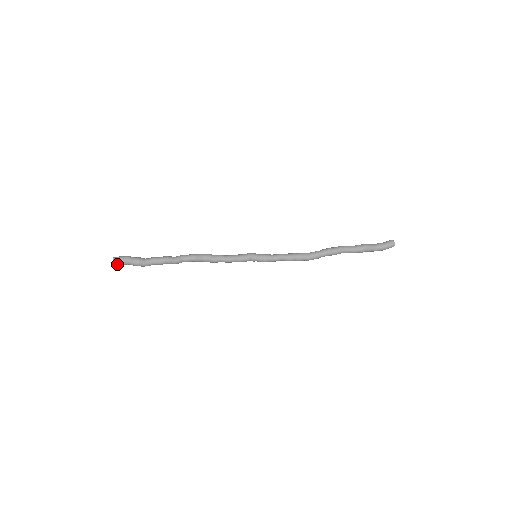
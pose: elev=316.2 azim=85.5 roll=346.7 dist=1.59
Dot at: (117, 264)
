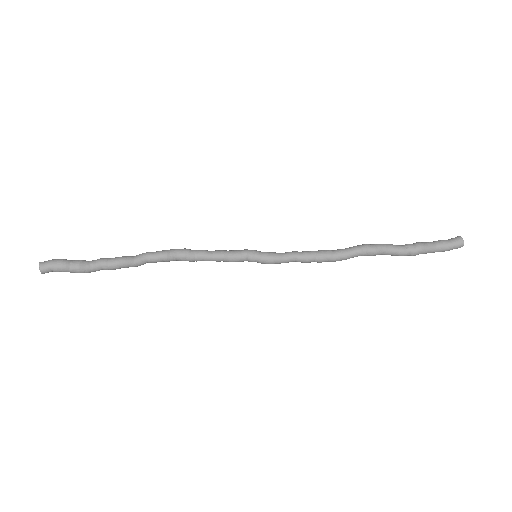
Dot at: (46, 272)
